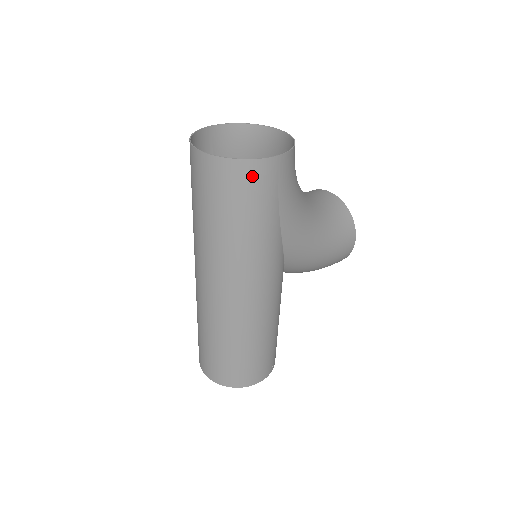
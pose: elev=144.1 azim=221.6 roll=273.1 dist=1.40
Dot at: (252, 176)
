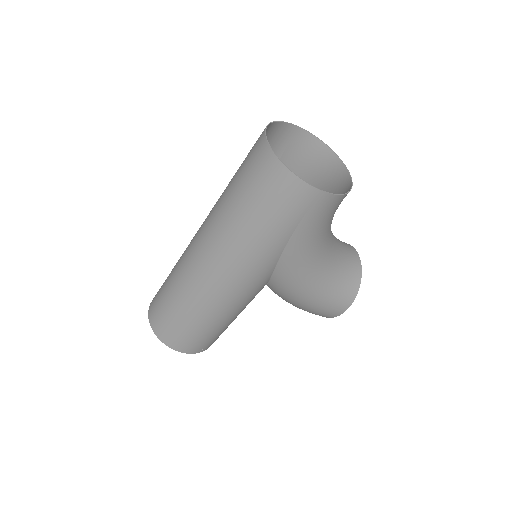
Dot at: (288, 190)
